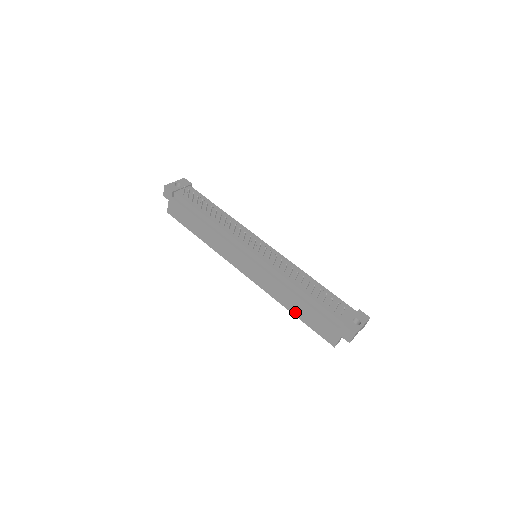
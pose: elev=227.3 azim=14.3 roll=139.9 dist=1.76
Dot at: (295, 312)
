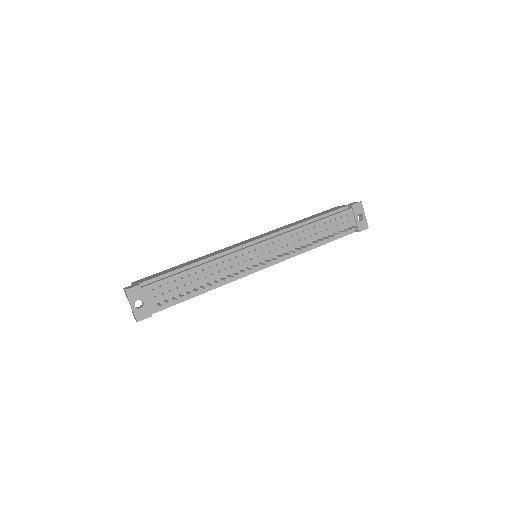
Dot at: occluded
